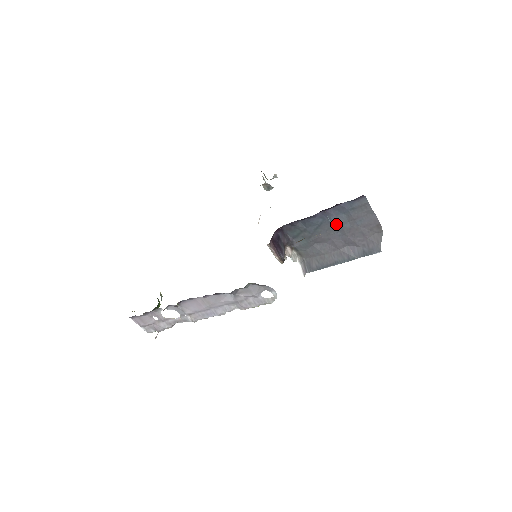
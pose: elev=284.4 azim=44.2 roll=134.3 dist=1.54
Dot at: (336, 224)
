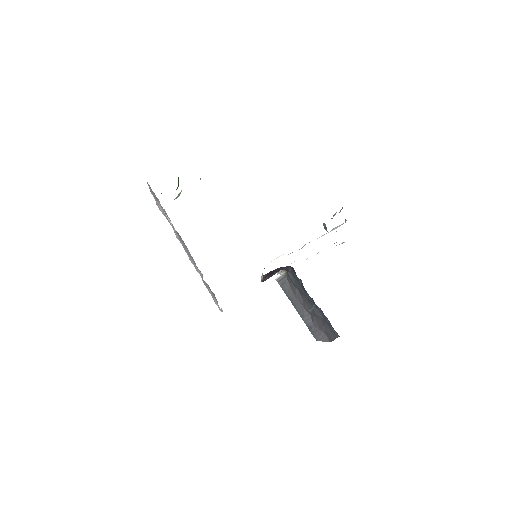
Dot at: (315, 310)
